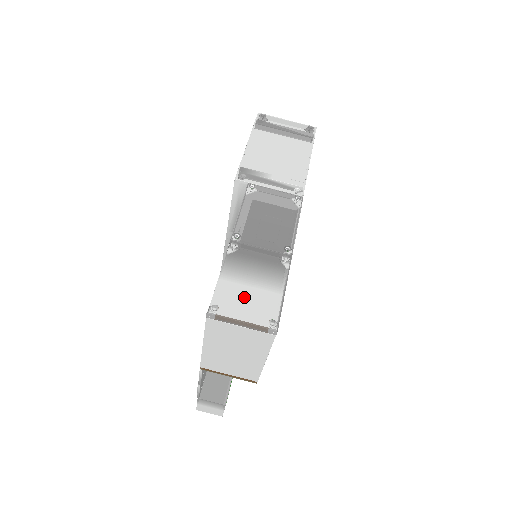
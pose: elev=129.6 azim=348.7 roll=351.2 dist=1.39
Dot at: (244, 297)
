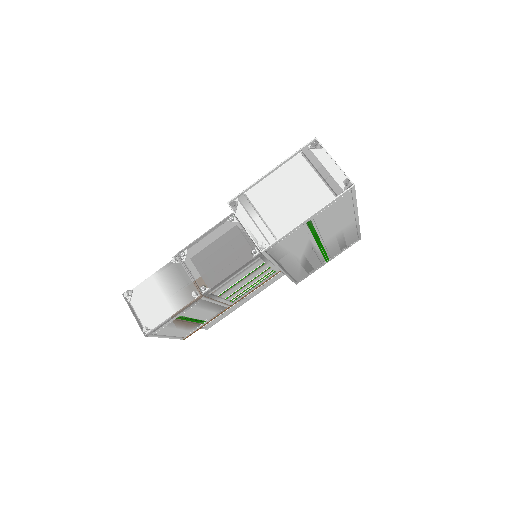
Dot at: (154, 299)
